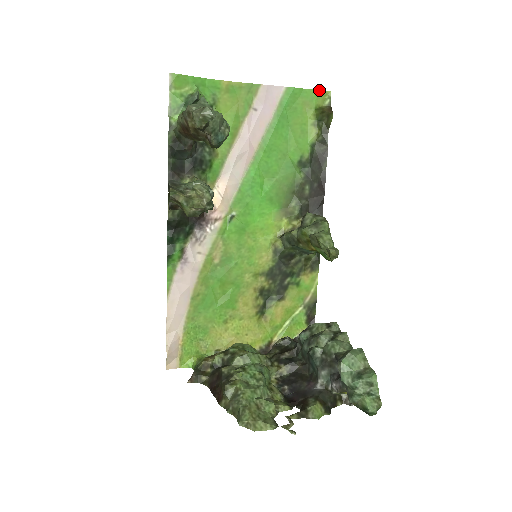
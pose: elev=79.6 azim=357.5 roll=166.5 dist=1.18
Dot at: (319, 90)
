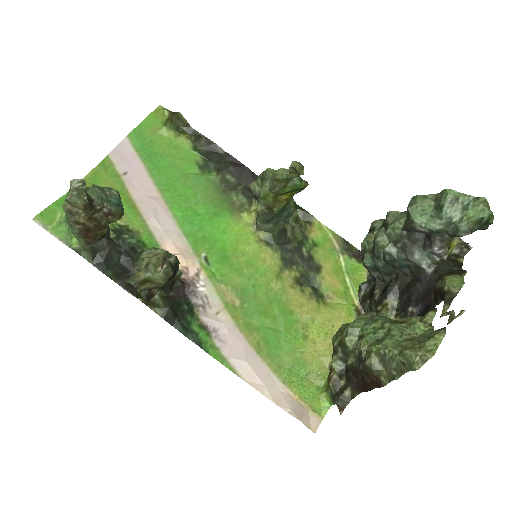
Dot at: (151, 113)
